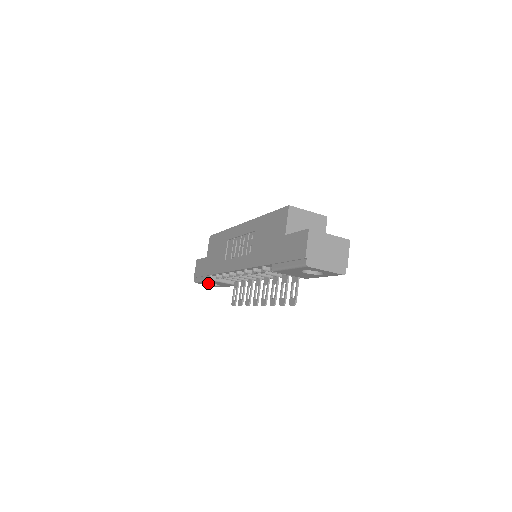
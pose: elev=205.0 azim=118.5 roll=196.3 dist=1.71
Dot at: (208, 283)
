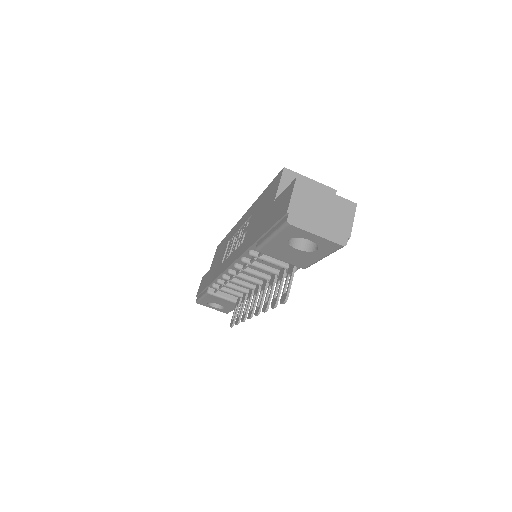
Dot at: (211, 304)
